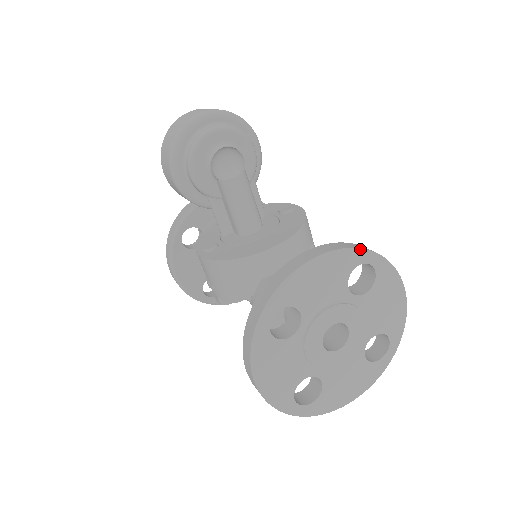
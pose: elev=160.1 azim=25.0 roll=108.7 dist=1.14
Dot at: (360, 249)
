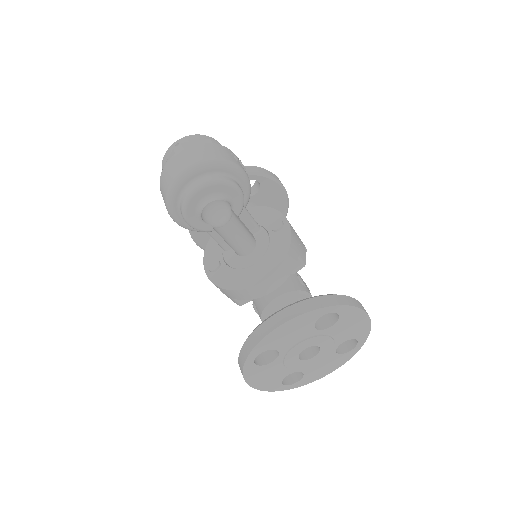
Dot at: (322, 308)
